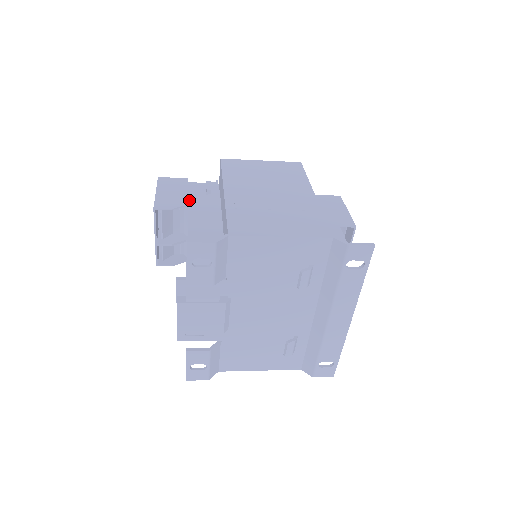
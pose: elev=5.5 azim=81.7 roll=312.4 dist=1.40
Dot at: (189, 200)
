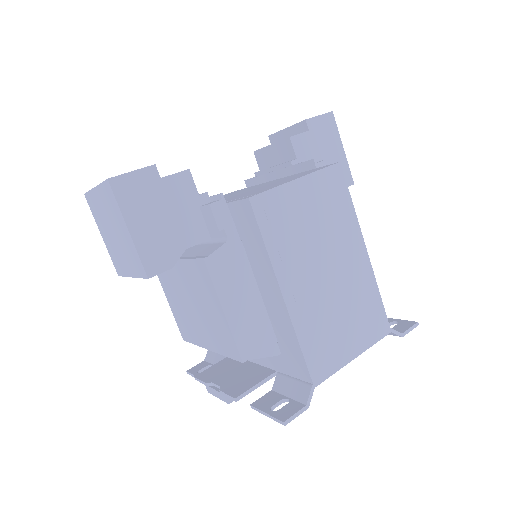
Dot at: (209, 271)
